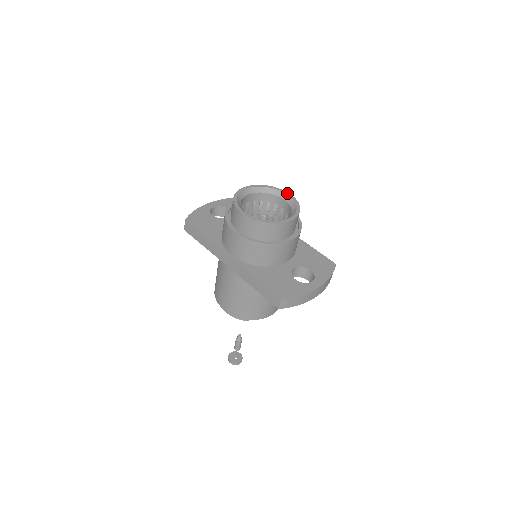
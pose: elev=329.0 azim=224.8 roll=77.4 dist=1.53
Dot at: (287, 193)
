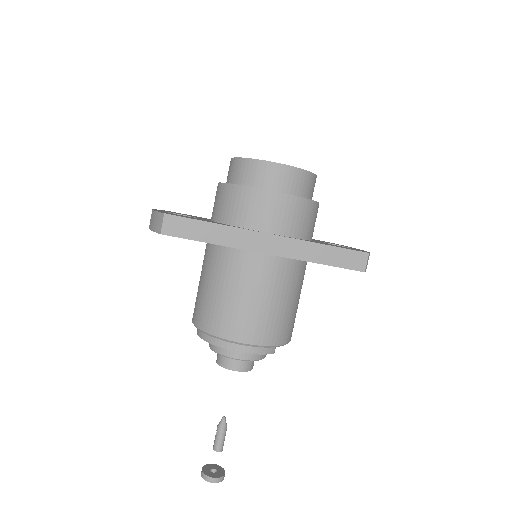
Dot at: occluded
